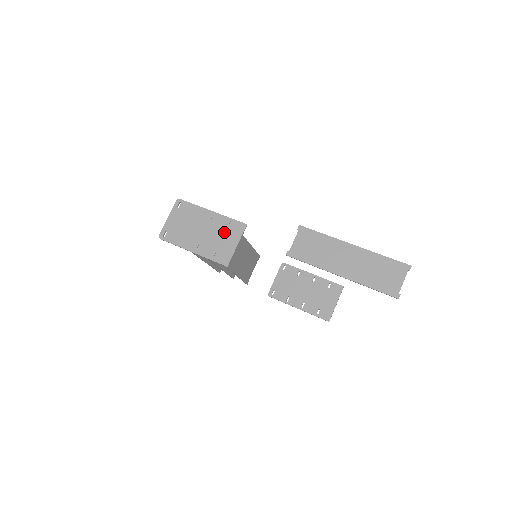
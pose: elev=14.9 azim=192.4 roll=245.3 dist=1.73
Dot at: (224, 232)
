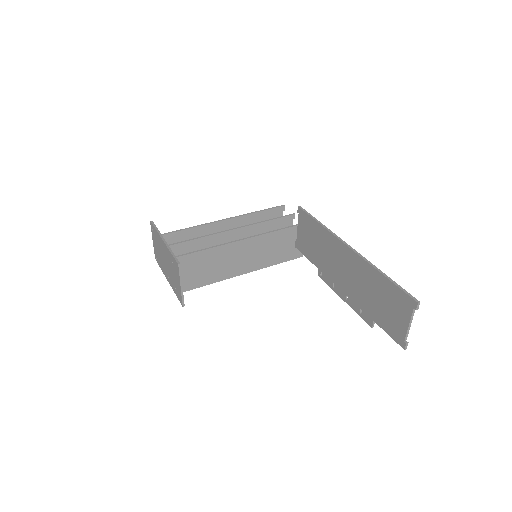
Dot at: (172, 268)
